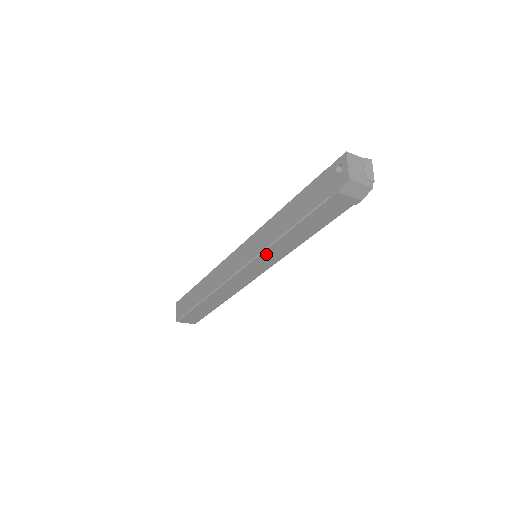
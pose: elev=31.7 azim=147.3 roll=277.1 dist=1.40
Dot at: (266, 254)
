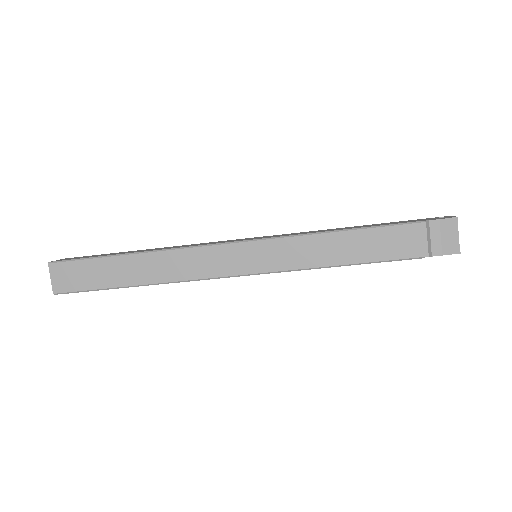
Dot at: (289, 244)
